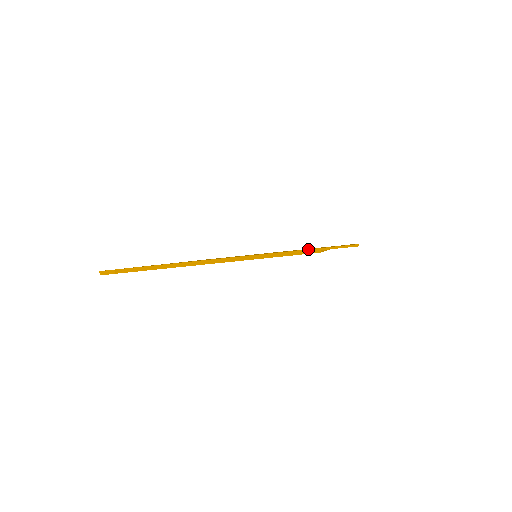
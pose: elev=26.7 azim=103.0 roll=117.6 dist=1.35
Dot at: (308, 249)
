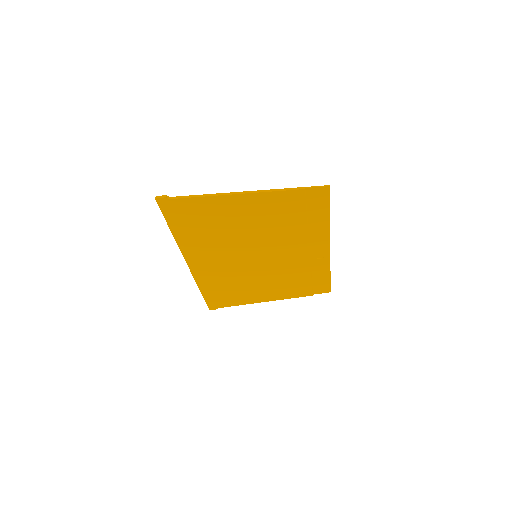
Dot at: (297, 187)
